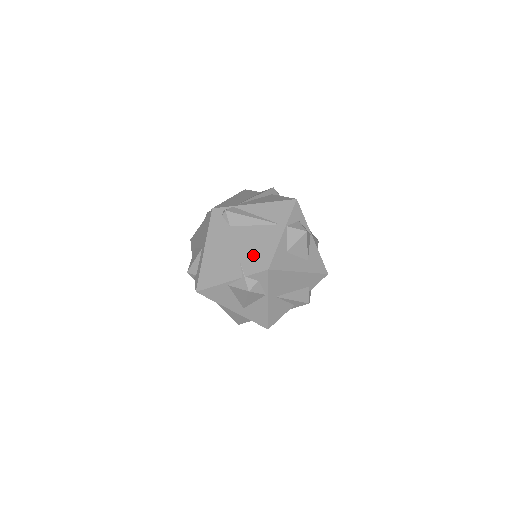
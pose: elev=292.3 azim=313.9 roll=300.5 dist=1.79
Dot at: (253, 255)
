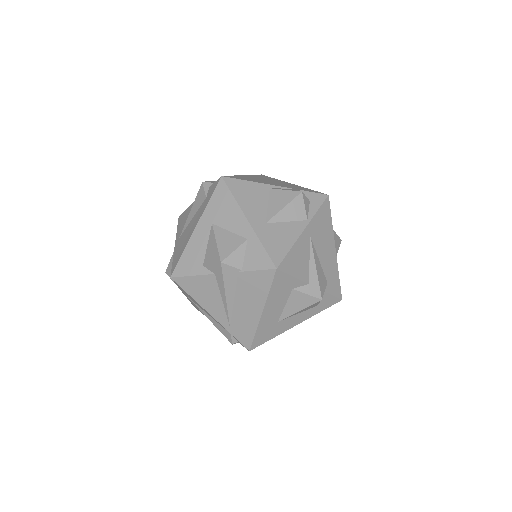
Dot at: (309, 189)
